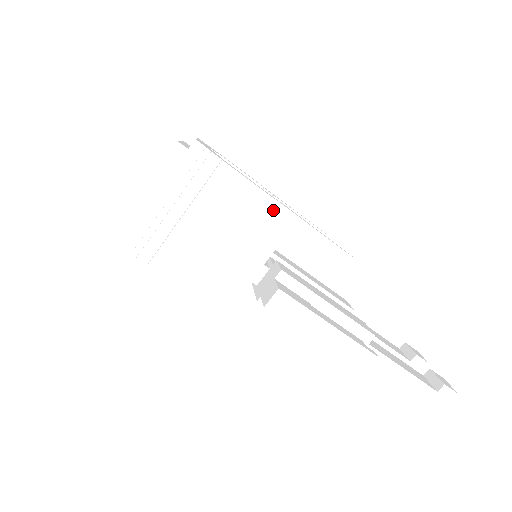
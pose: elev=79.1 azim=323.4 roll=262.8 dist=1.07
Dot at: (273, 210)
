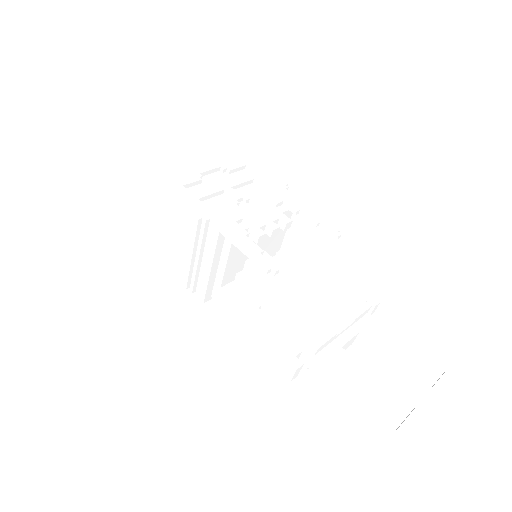
Dot at: (209, 226)
